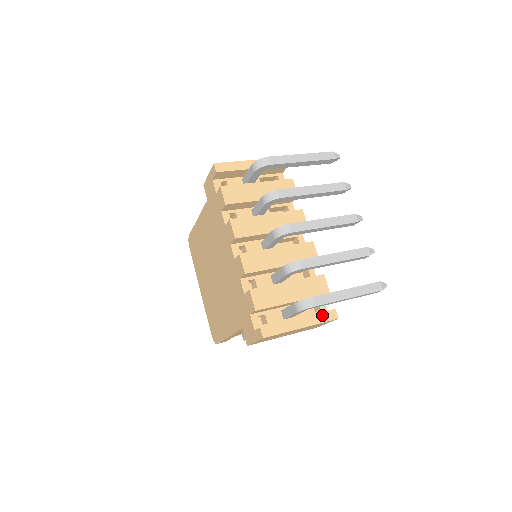
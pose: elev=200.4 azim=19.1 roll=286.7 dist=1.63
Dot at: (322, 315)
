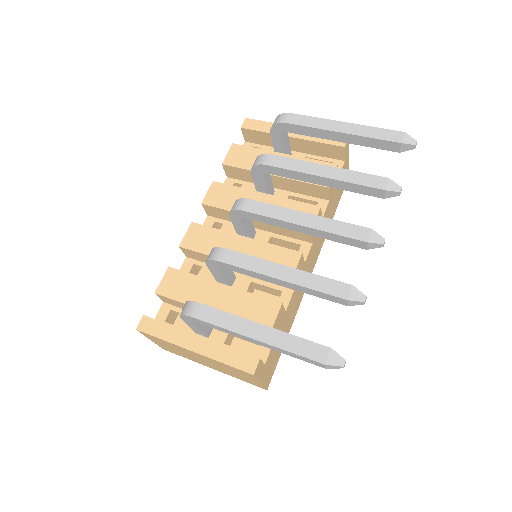
Dot at: (233, 353)
